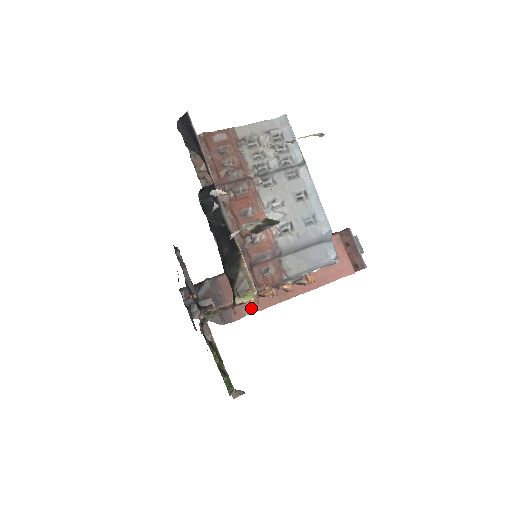
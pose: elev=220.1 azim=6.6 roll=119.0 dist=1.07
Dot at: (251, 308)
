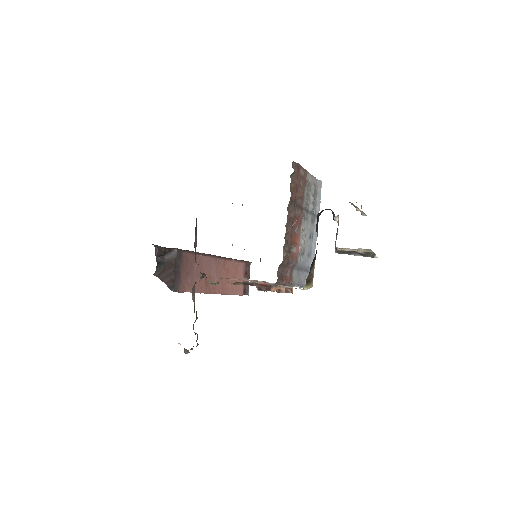
Dot at: (191, 288)
